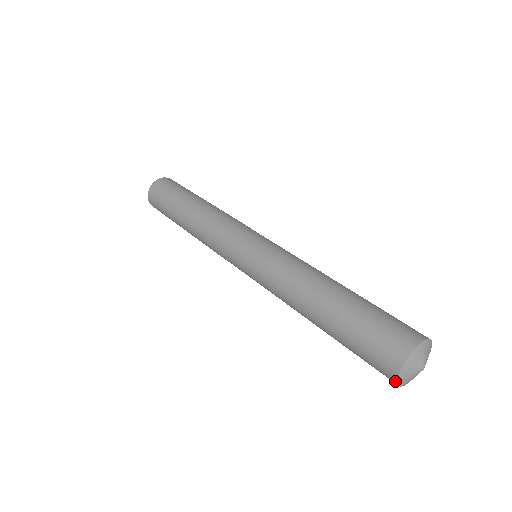
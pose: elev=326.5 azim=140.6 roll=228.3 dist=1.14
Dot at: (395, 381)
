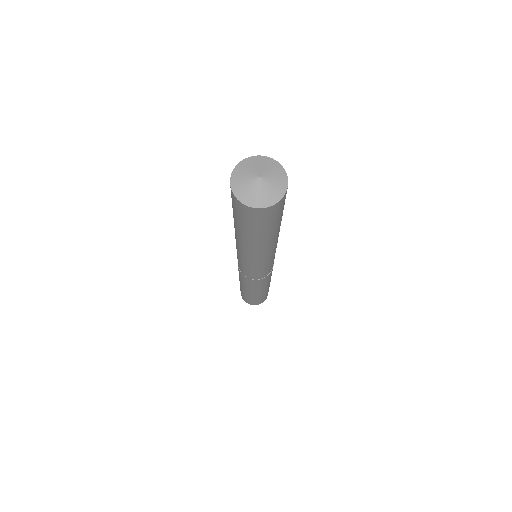
Dot at: (231, 175)
